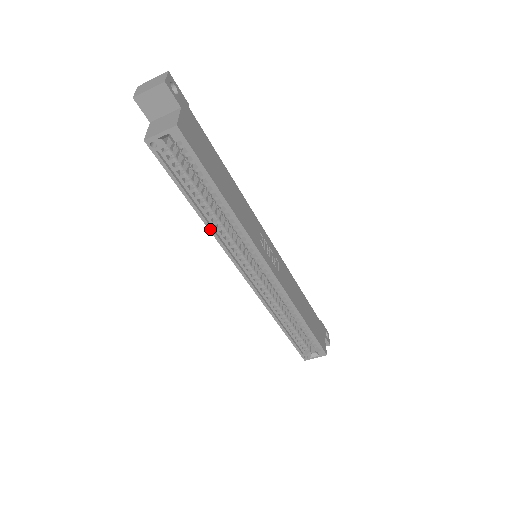
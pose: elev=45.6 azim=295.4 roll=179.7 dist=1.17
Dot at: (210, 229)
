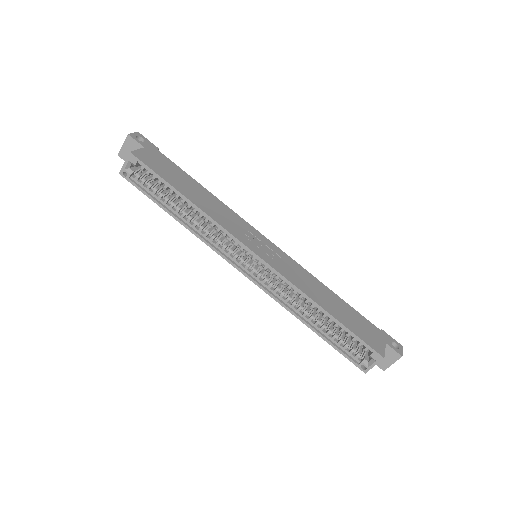
Dot at: (191, 231)
